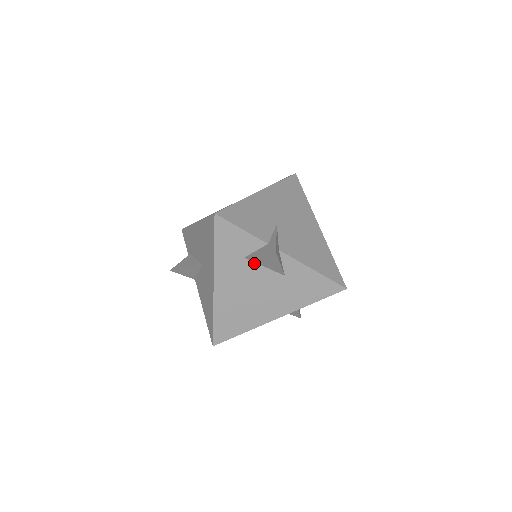
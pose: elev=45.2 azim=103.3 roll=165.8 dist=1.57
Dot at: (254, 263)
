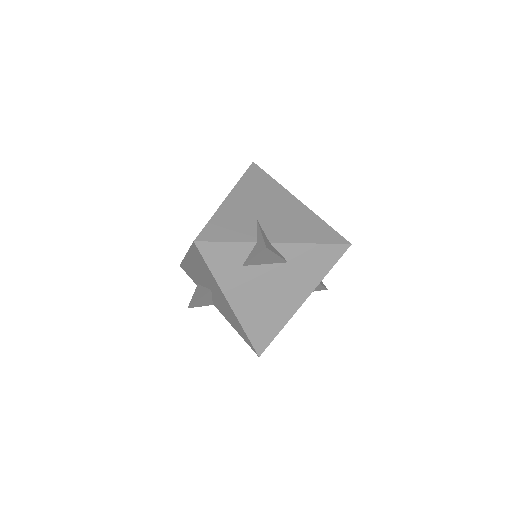
Dot at: (254, 266)
